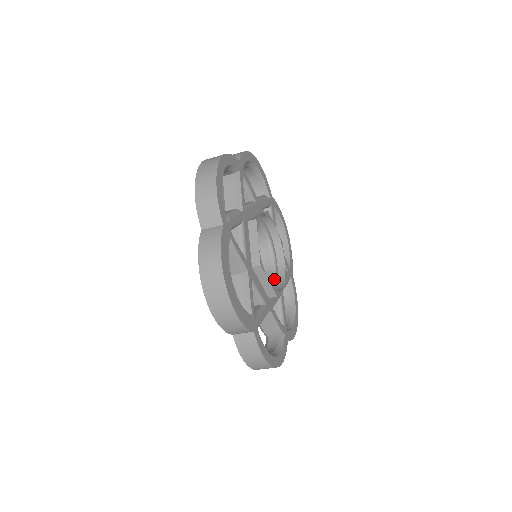
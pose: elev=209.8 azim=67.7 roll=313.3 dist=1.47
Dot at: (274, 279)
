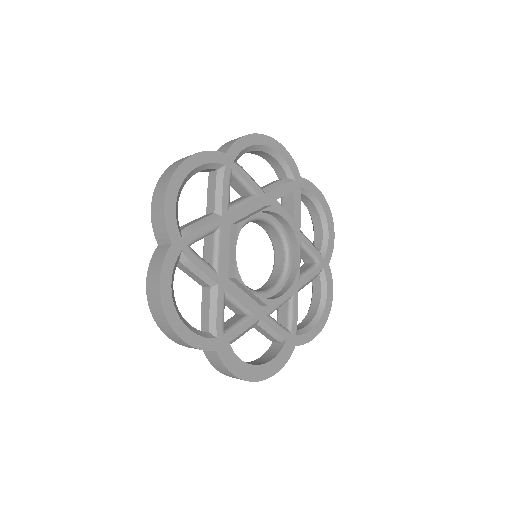
Dot at: (286, 246)
